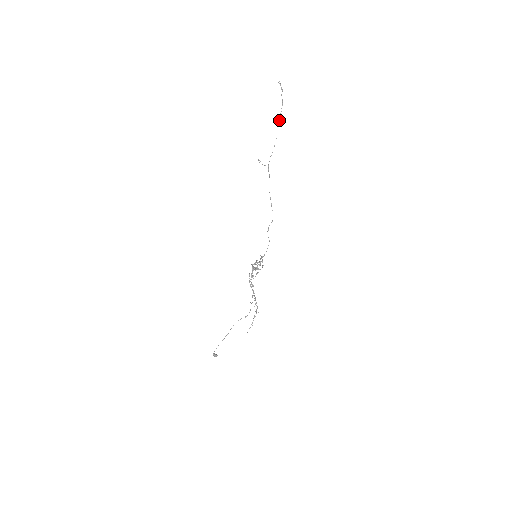
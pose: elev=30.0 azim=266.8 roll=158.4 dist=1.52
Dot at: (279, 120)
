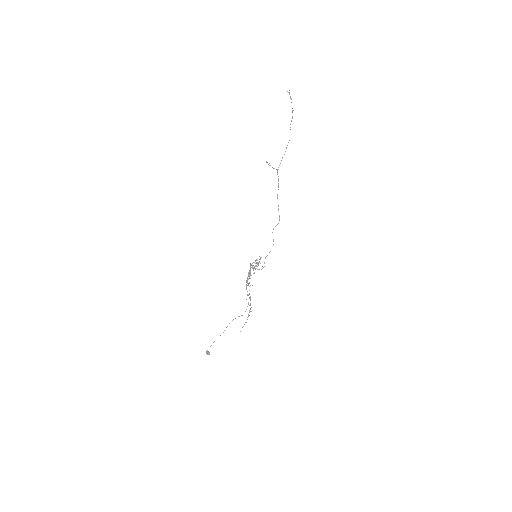
Dot at: occluded
